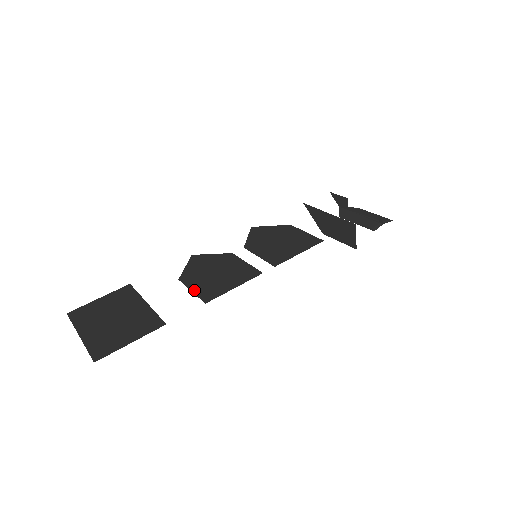
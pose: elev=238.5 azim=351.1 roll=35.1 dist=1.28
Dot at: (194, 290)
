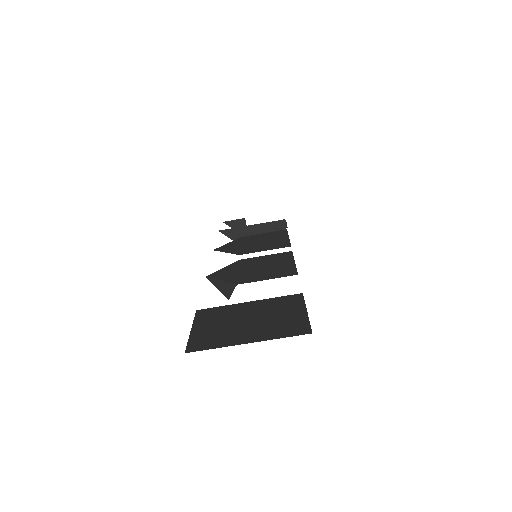
Dot at: (269, 278)
